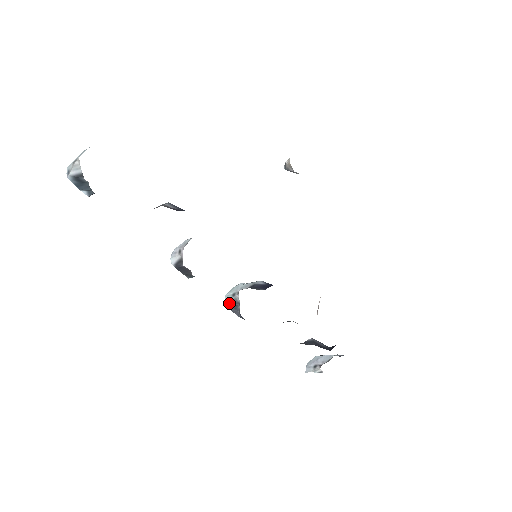
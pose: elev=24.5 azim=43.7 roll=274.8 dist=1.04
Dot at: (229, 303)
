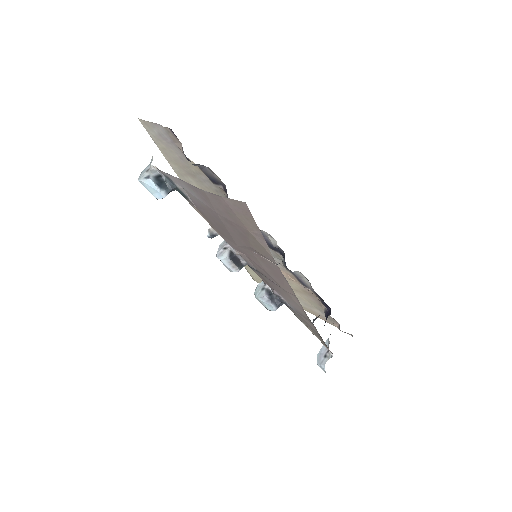
Dot at: (266, 294)
